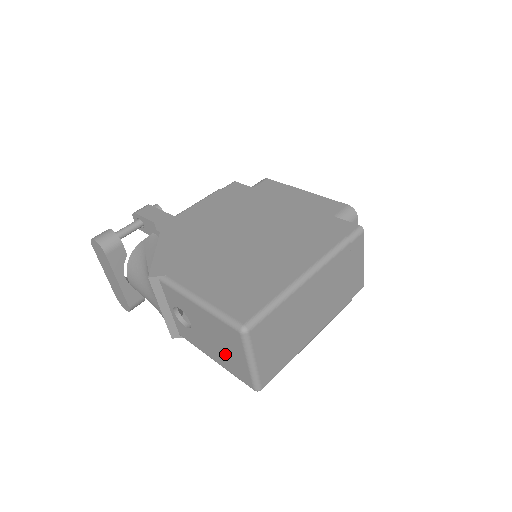
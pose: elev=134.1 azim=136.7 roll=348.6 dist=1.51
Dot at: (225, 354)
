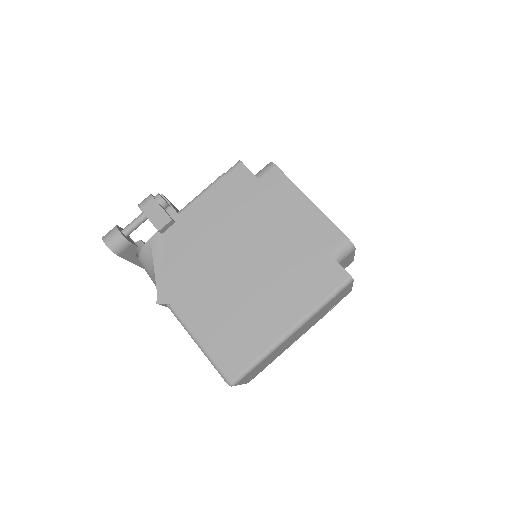
Dot at: occluded
